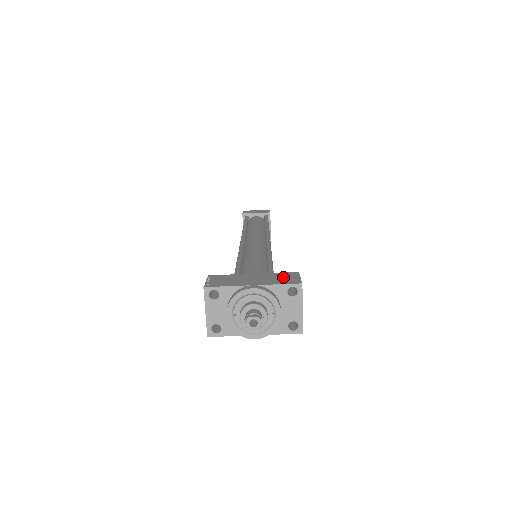
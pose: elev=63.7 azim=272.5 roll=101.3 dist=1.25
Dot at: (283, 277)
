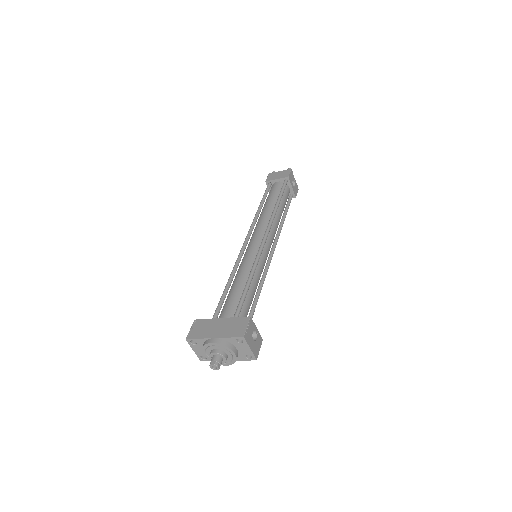
Dot at: (236, 326)
